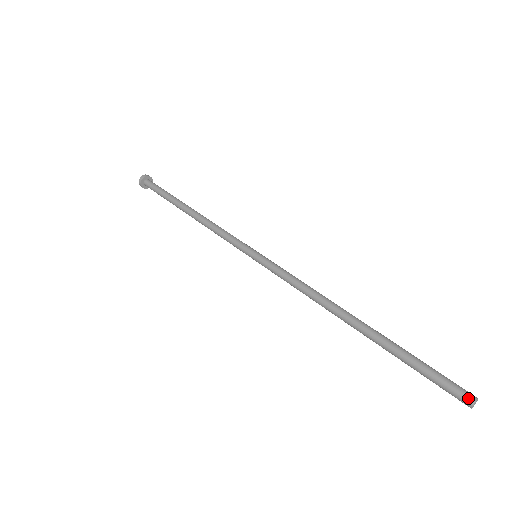
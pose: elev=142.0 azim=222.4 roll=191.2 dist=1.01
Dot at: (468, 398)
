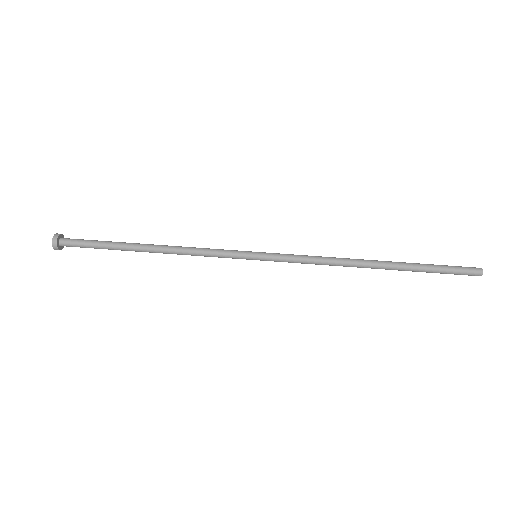
Dot at: (478, 275)
